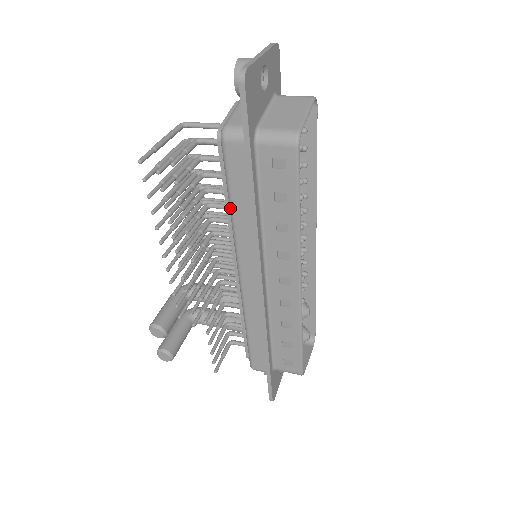
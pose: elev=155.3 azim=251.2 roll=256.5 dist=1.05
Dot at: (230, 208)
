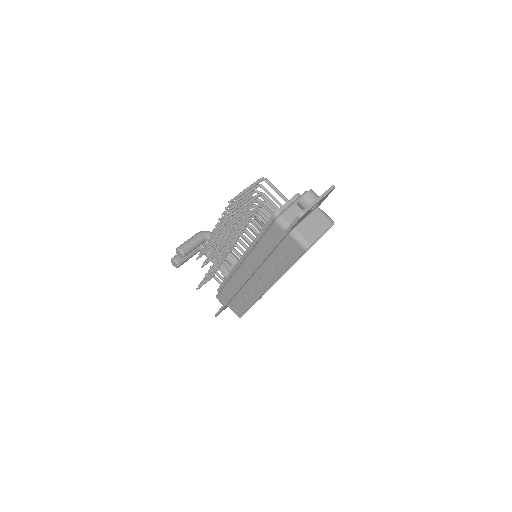
Dot at: (258, 242)
